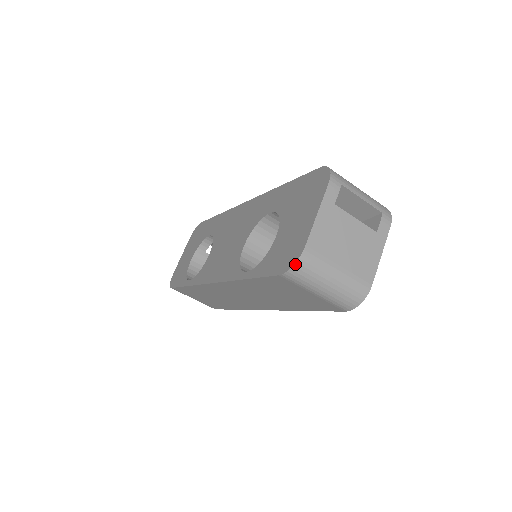
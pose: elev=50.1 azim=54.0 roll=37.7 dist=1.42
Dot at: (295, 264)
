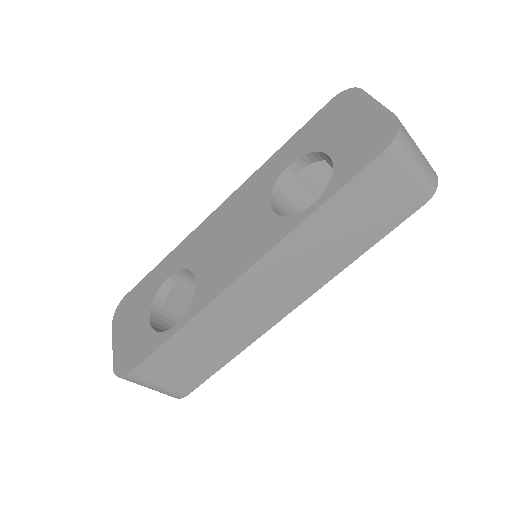
Dot at: (399, 128)
